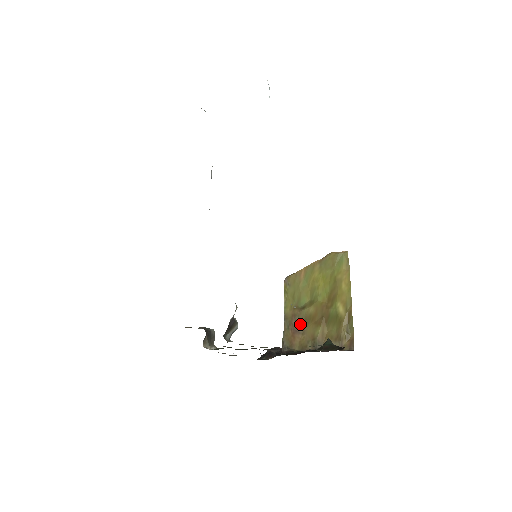
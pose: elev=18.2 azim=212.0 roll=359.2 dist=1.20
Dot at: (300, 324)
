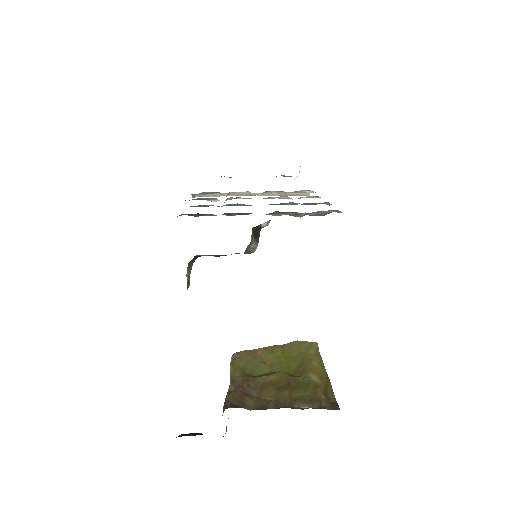
Dot at: (254, 388)
